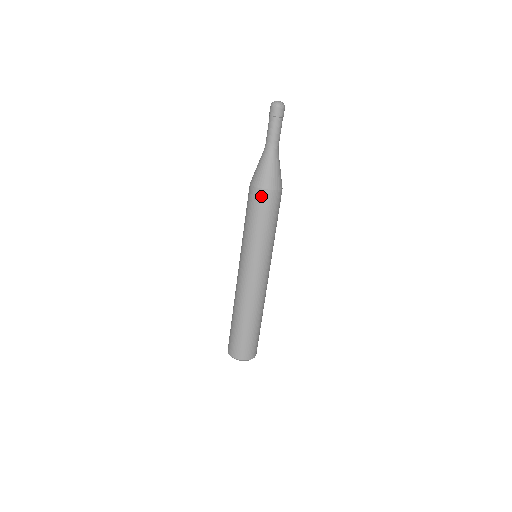
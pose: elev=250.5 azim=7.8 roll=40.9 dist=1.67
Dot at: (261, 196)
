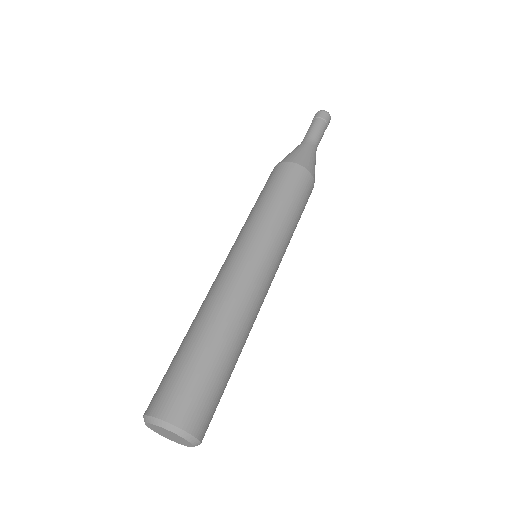
Dot at: (306, 179)
